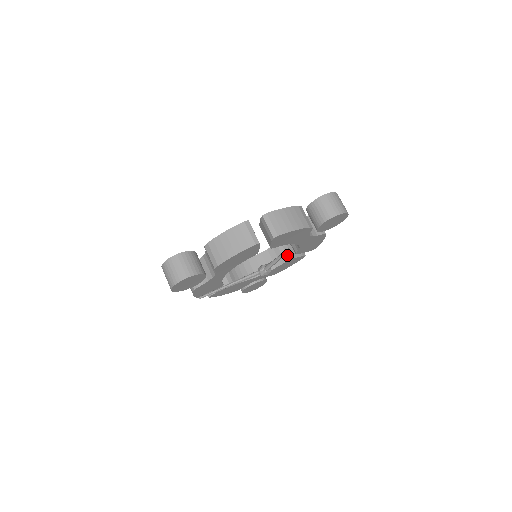
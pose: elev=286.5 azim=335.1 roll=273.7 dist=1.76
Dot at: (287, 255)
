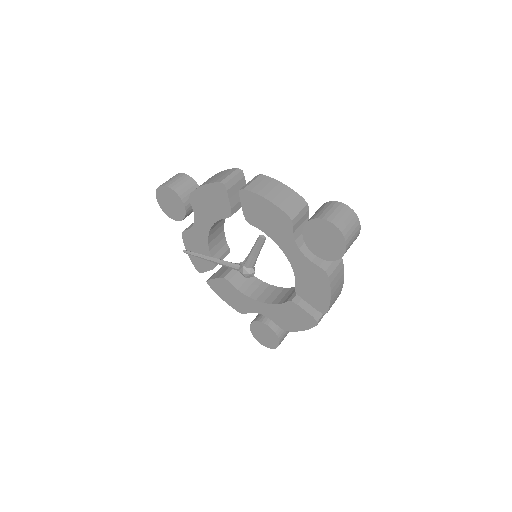
Dot at: (295, 296)
